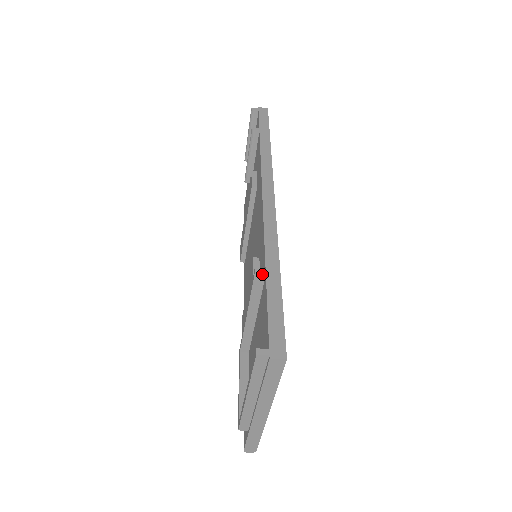
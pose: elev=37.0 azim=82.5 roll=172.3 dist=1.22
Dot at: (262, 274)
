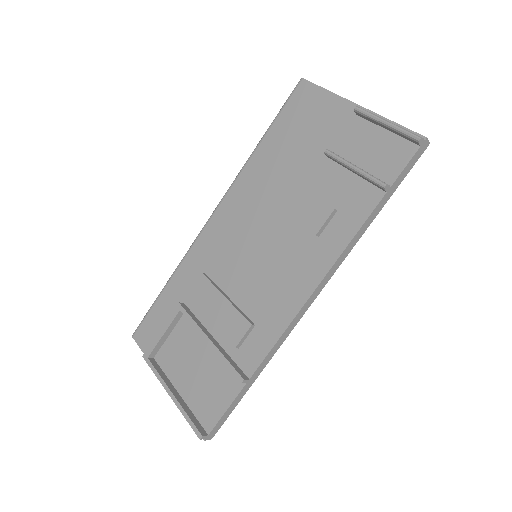
Dot at: (245, 383)
